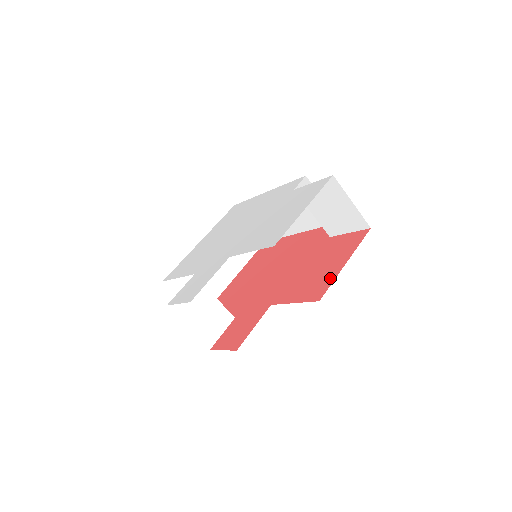
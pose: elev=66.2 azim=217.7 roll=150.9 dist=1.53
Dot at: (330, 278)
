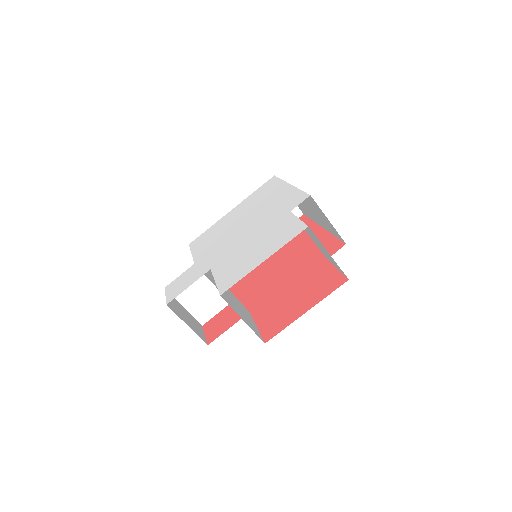
Dot at: (287, 321)
